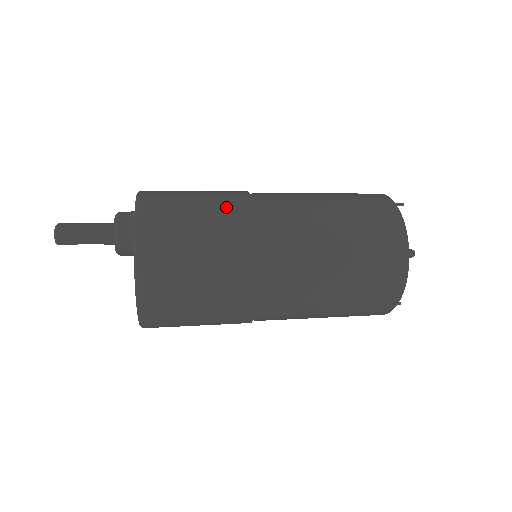
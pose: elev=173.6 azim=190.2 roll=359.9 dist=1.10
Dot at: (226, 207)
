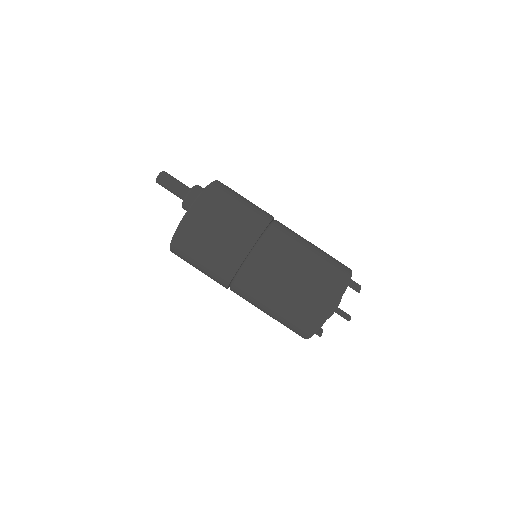
Dot at: (242, 231)
